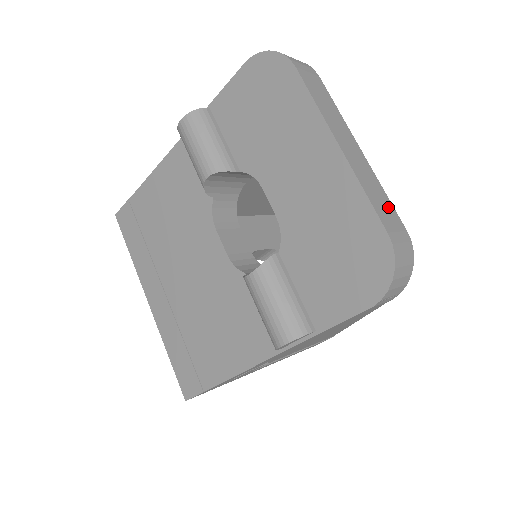
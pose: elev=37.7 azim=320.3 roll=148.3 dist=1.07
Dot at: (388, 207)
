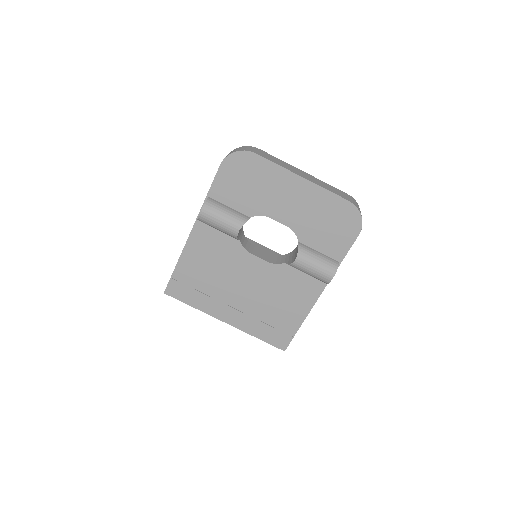
Dot at: (335, 189)
